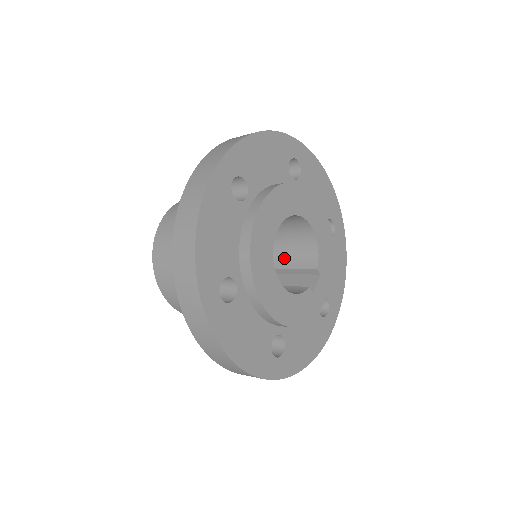
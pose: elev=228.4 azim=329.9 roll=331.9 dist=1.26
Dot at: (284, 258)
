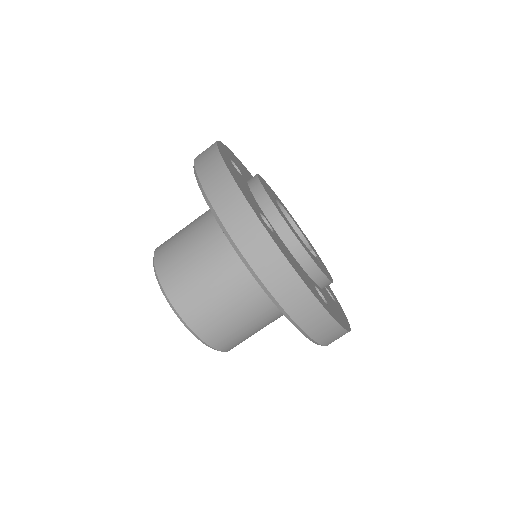
Dot at: occluded
